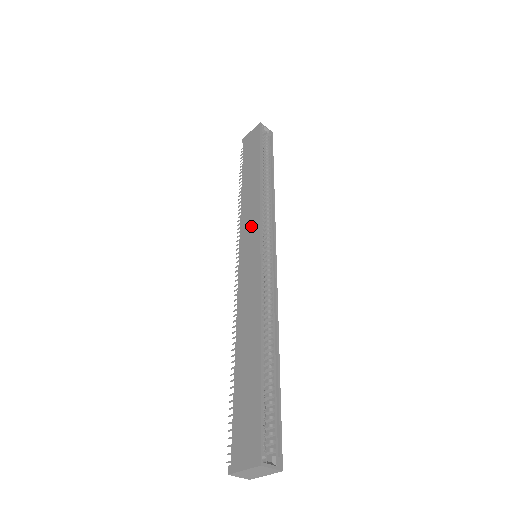
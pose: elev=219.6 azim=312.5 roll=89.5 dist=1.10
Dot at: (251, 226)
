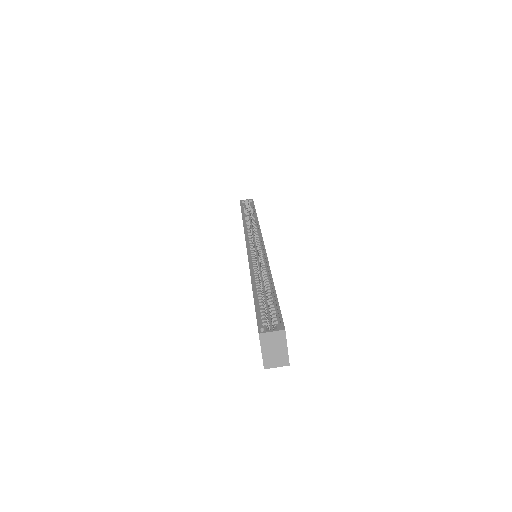
Dot at: occluded
